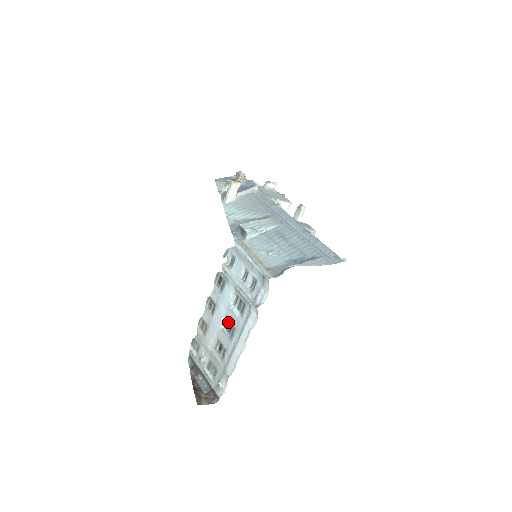
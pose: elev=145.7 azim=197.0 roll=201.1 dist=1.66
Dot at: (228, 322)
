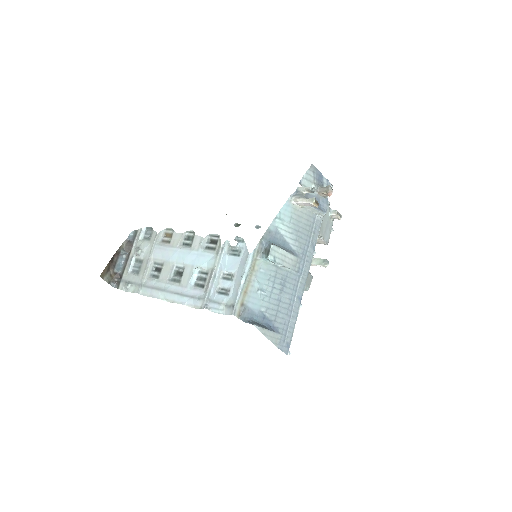
Dot at: (182, 270)
